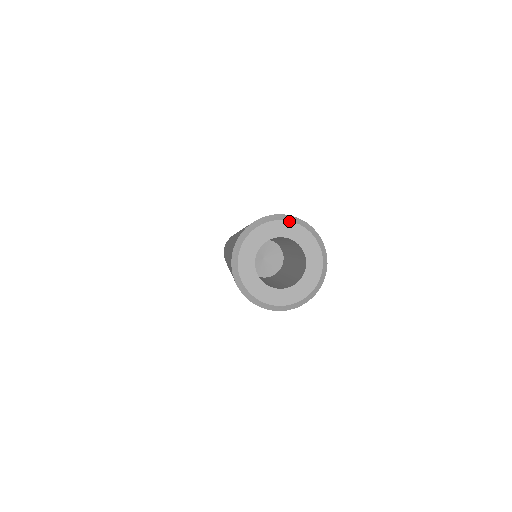
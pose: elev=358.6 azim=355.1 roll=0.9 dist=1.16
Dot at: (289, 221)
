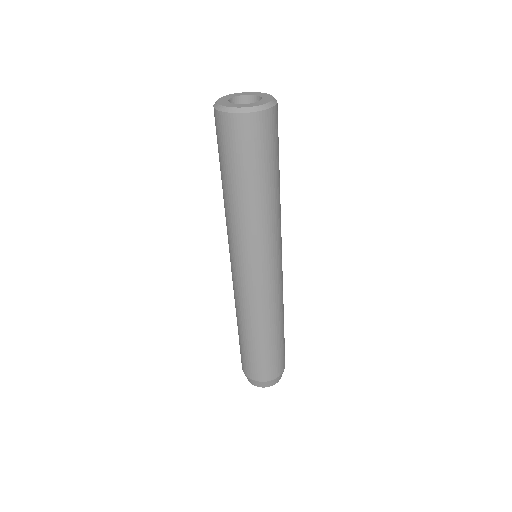
Dot at: (234, 94)
